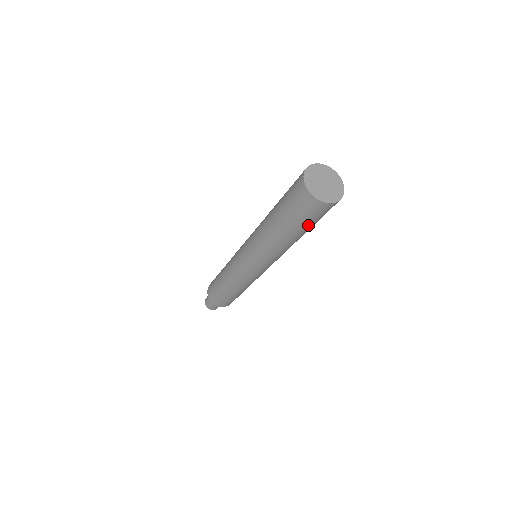
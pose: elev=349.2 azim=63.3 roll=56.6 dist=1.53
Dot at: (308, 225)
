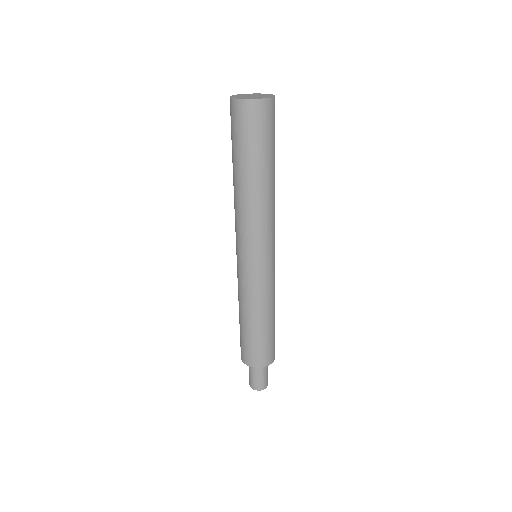
Dot at: (251, 148)
